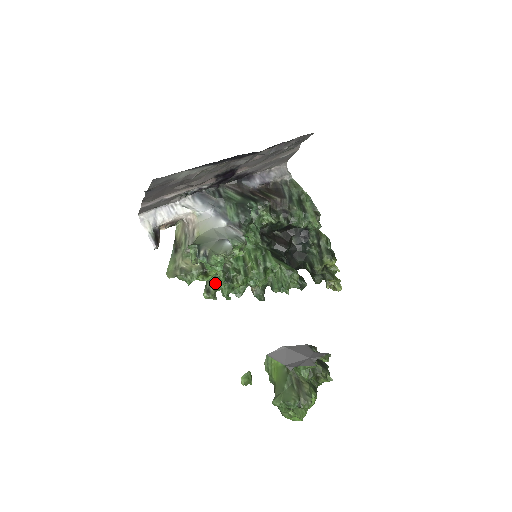
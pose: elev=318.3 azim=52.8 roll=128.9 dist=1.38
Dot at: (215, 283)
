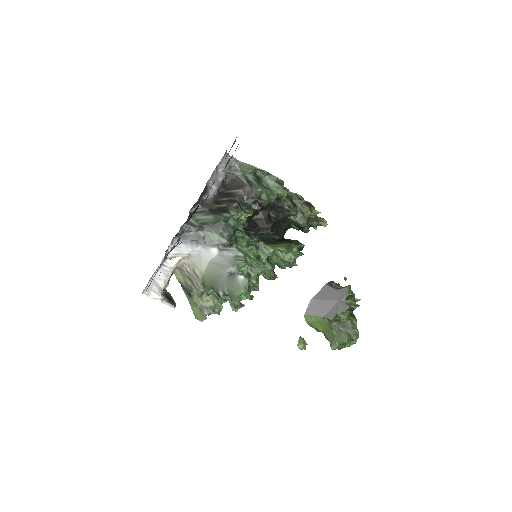
Dot at: occluded
